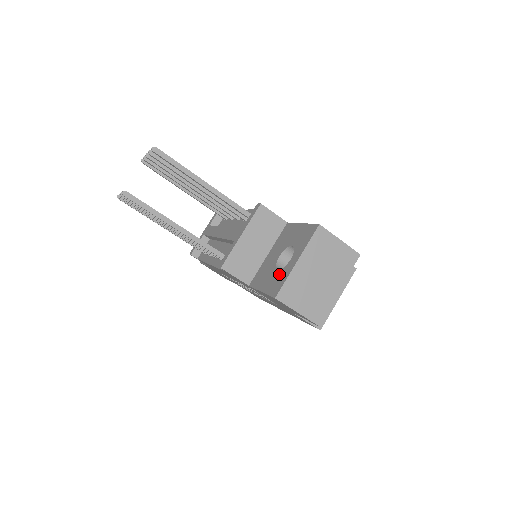
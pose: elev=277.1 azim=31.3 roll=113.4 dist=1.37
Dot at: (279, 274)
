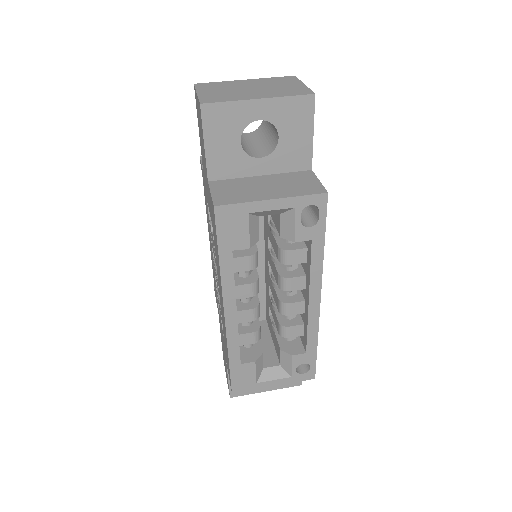
Dot at: occluded
